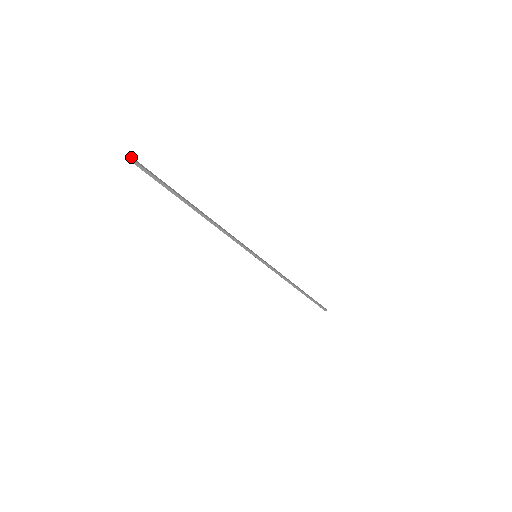
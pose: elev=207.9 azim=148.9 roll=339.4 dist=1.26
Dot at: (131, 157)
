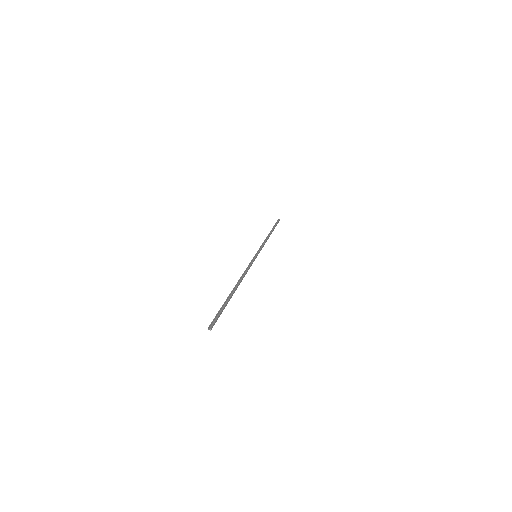
Dot at: (212, 327)
